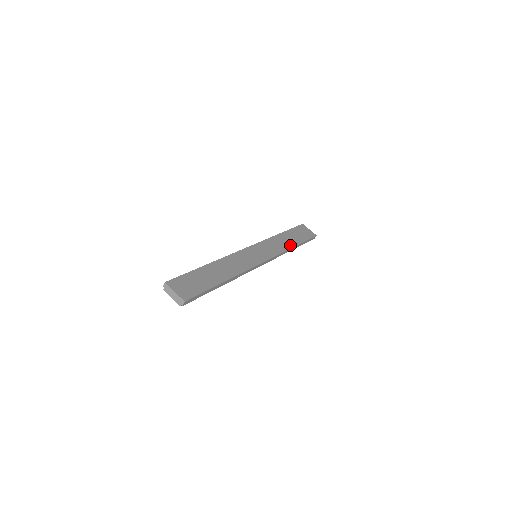
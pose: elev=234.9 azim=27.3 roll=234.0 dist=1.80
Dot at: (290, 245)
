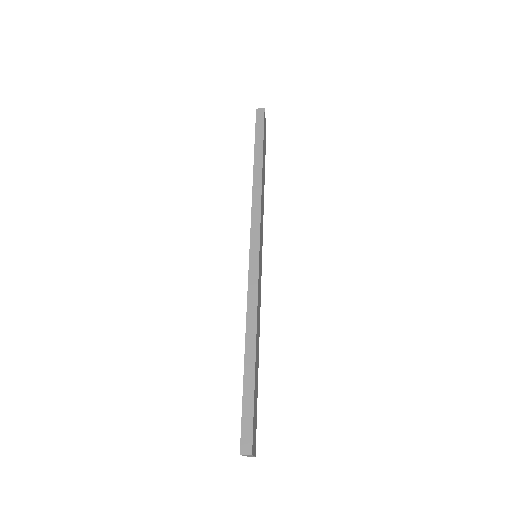
Dot at: occluded
